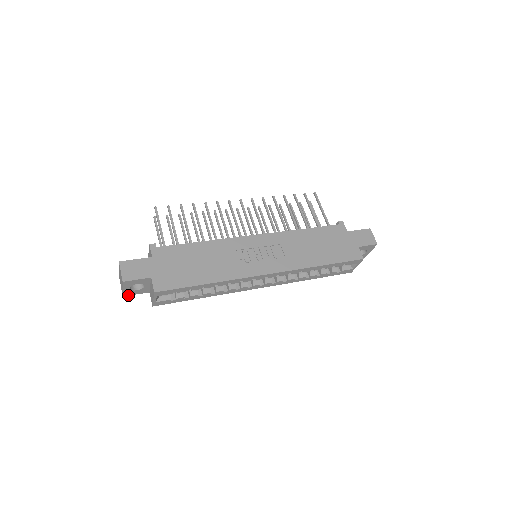
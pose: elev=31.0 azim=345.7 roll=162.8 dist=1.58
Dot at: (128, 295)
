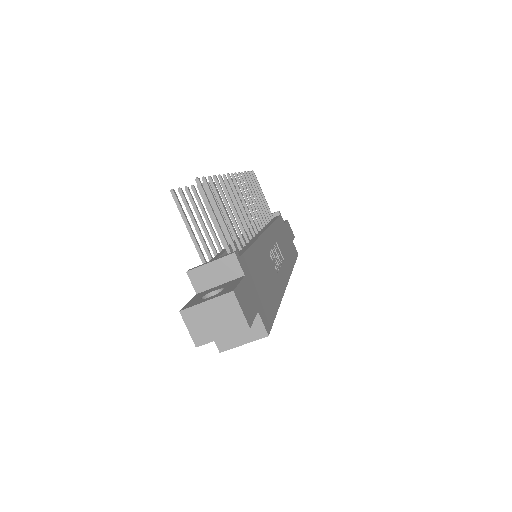
Dot at: (199, 342)
